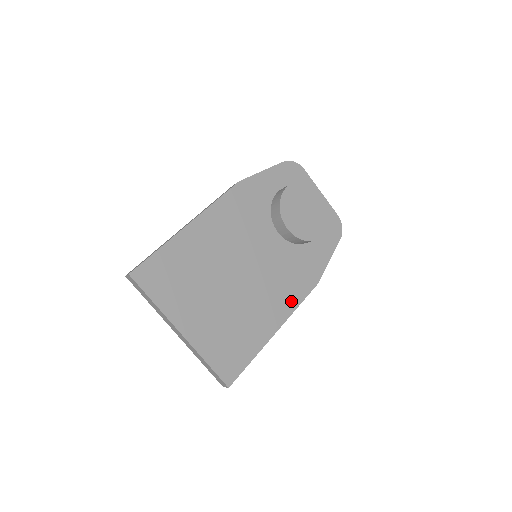
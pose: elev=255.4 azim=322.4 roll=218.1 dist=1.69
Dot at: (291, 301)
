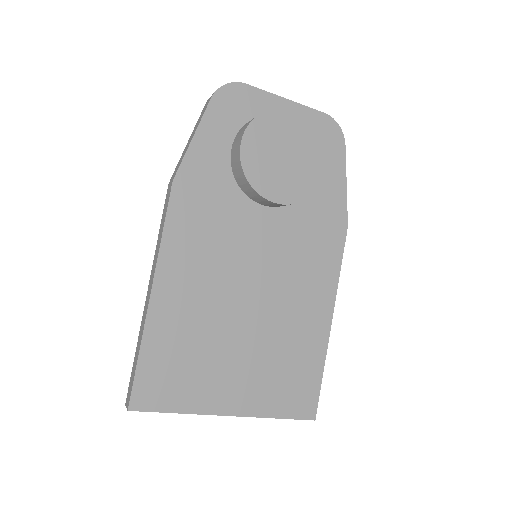
Dot at: (328, 275)
